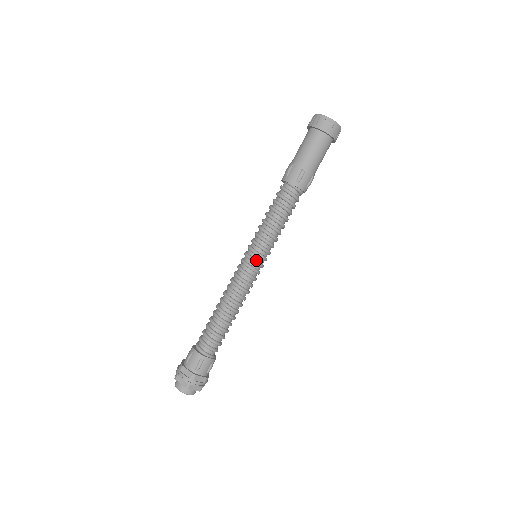
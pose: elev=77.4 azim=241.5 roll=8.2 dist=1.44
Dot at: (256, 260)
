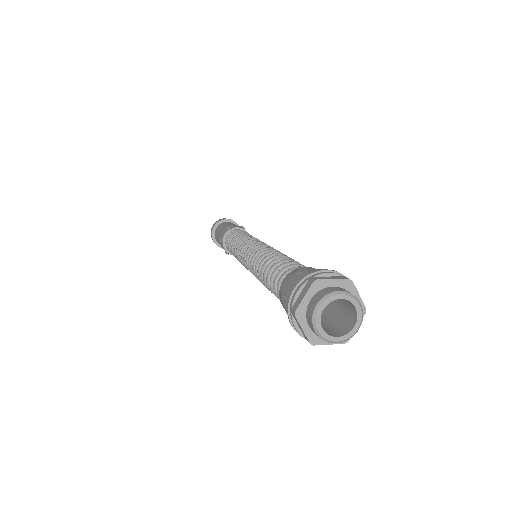
Dot at: (251, 244)
